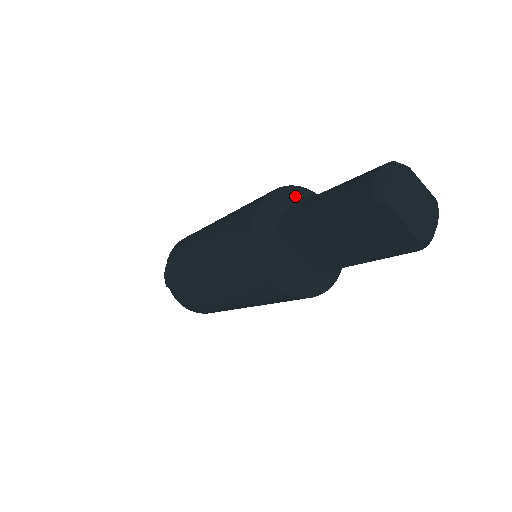
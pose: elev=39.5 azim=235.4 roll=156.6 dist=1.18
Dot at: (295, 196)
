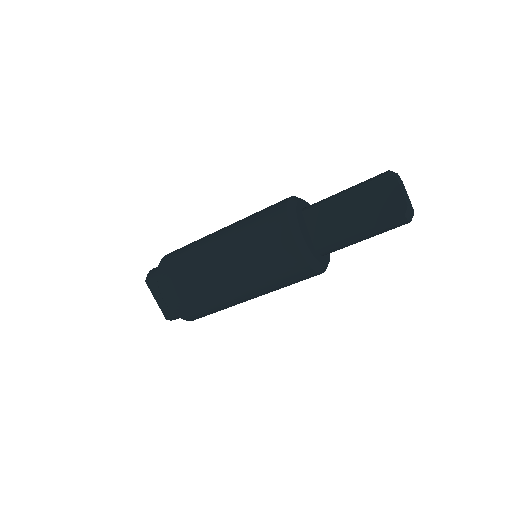
Dot at: occluded
